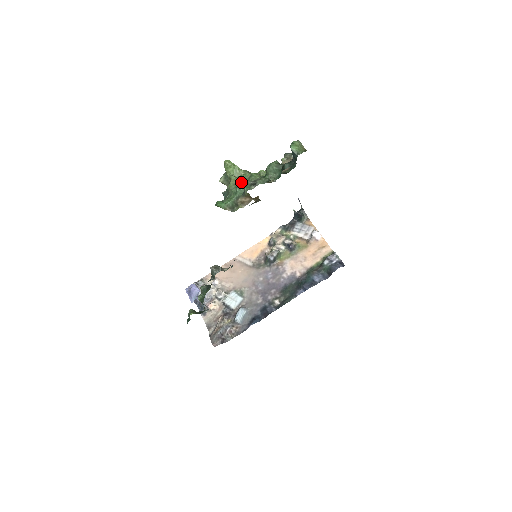
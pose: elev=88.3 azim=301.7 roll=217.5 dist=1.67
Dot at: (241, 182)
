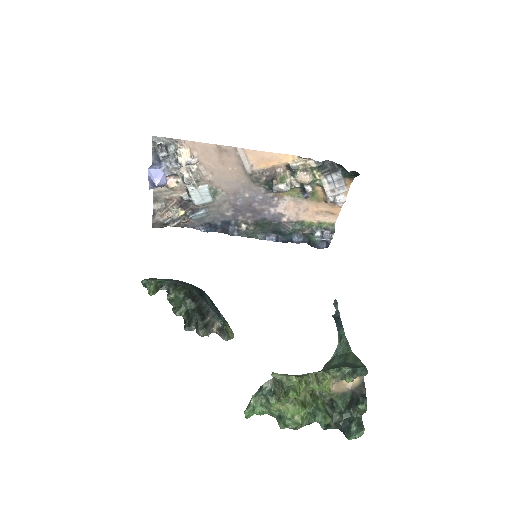
Dot at: (285, 415)
